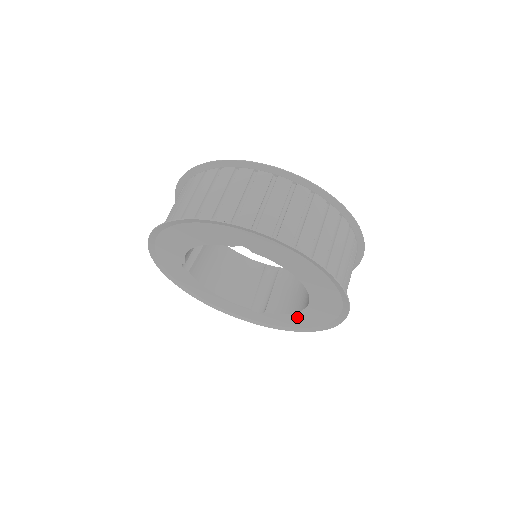
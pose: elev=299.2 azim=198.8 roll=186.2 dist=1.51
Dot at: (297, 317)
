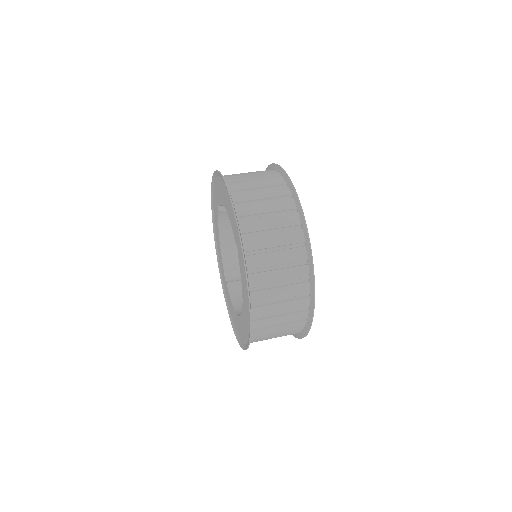
Dot at: (233, 310)
